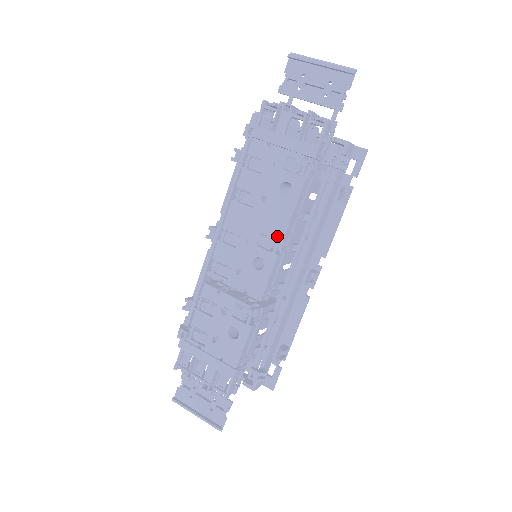
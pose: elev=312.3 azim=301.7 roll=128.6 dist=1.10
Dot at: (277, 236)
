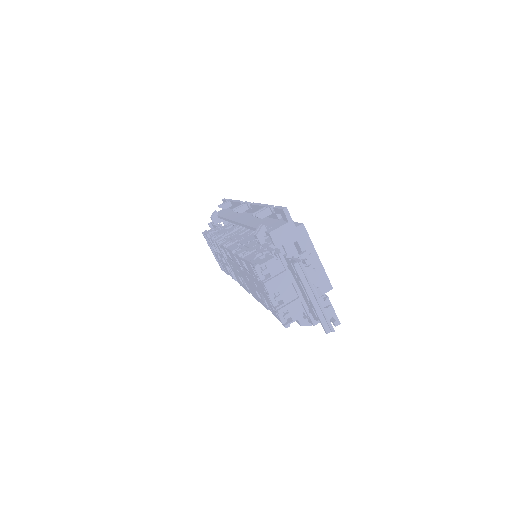
Dot at: (251, 292)
